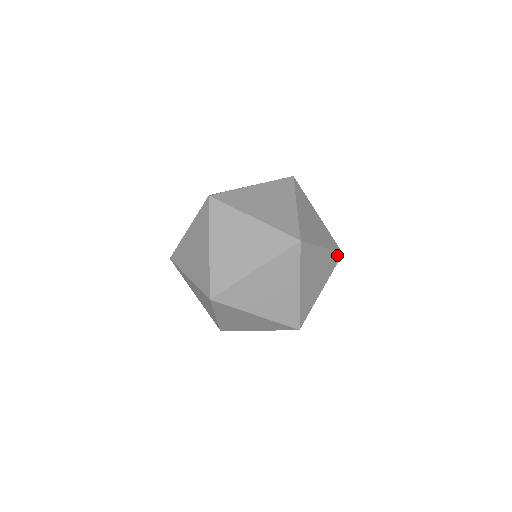
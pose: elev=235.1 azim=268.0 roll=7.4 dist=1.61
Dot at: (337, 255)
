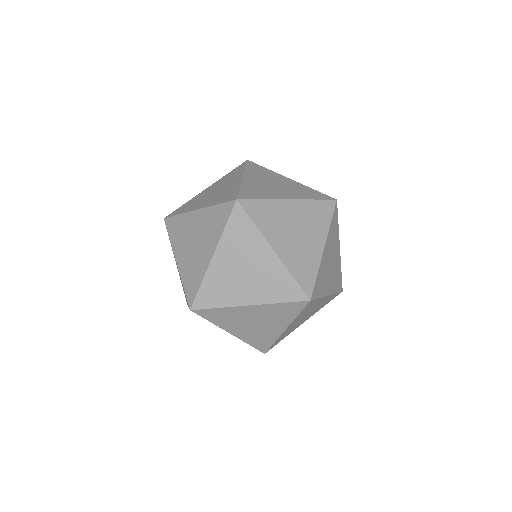
Dot at: (336, 294)
